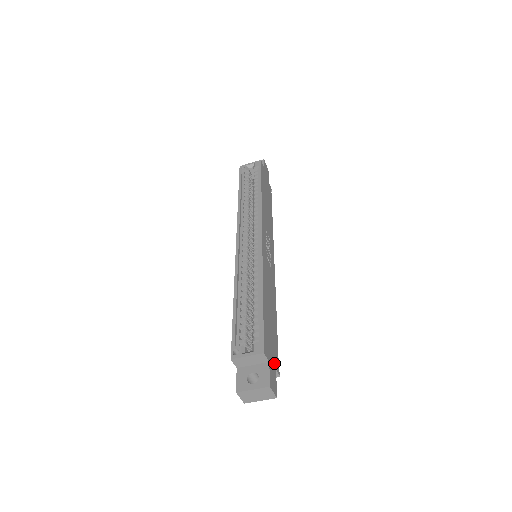
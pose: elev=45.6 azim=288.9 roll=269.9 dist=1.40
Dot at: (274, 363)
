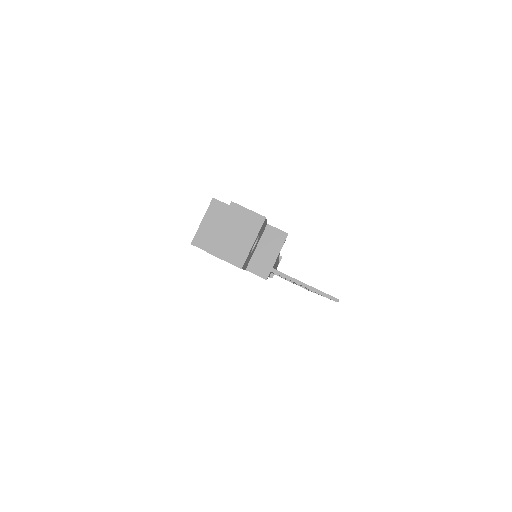
Dot at: occluded
